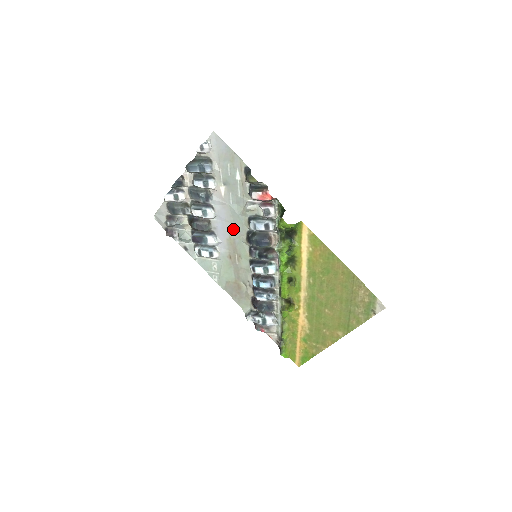
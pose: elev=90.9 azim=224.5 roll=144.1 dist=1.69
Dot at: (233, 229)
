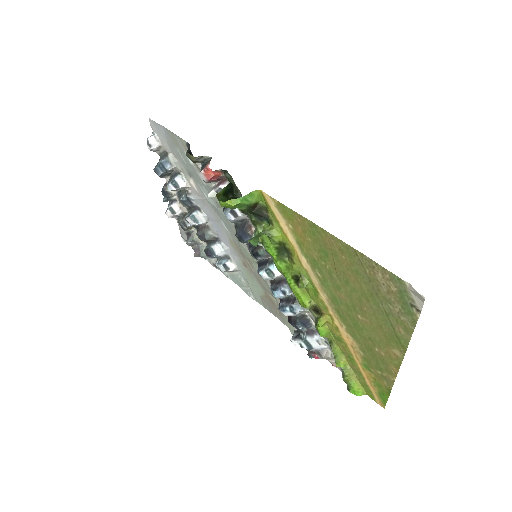
Dot at: (226, 228)
